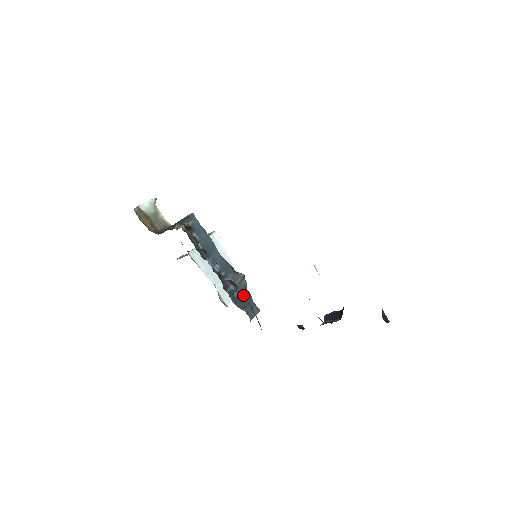
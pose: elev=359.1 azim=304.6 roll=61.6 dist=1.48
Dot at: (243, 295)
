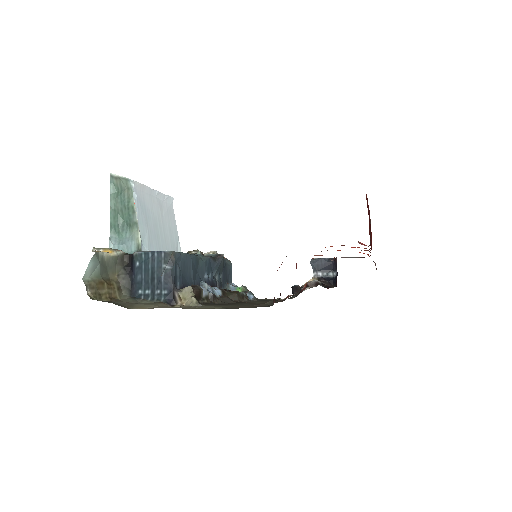
Dot at: (223, 270)
